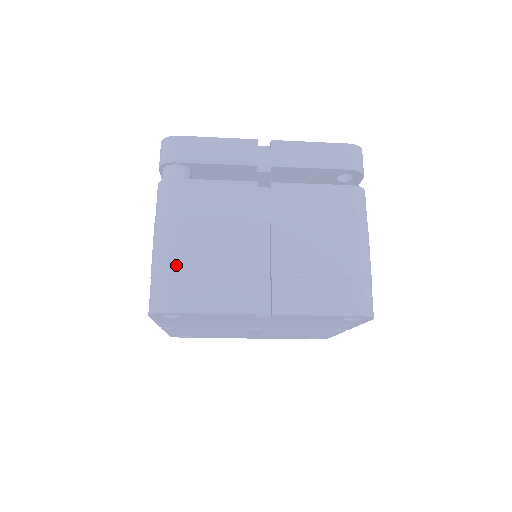
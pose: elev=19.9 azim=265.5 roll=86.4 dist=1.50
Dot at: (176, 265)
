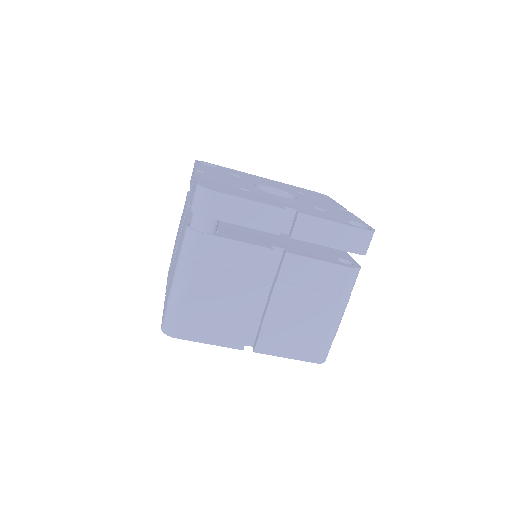
Dot at: (190, 306)
